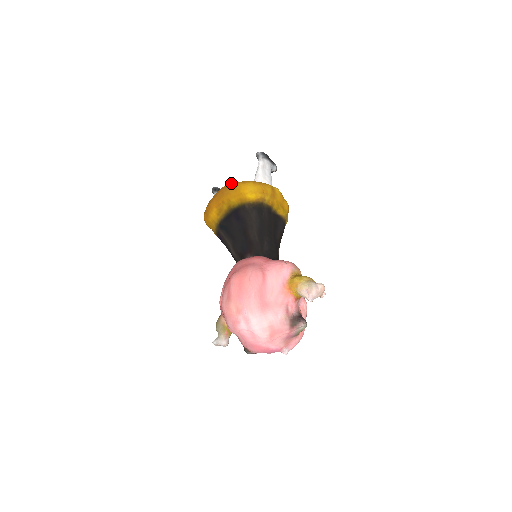
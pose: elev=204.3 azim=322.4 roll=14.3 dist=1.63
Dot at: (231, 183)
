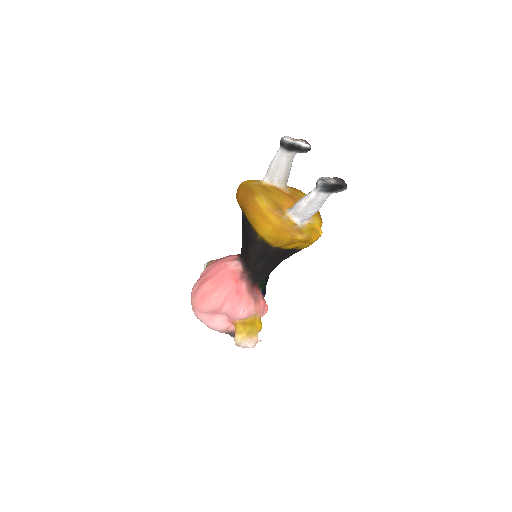
Dot at: (257, 207)
